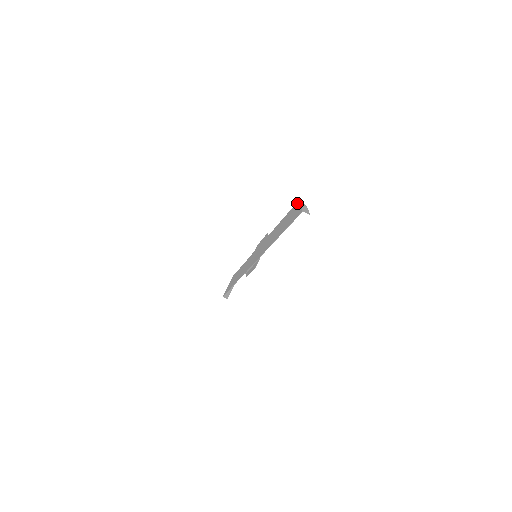
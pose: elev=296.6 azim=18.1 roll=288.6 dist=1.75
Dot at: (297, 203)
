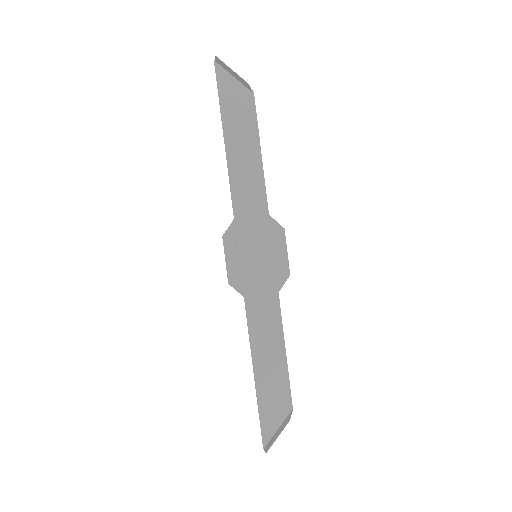
Dot at: (250, 95)
